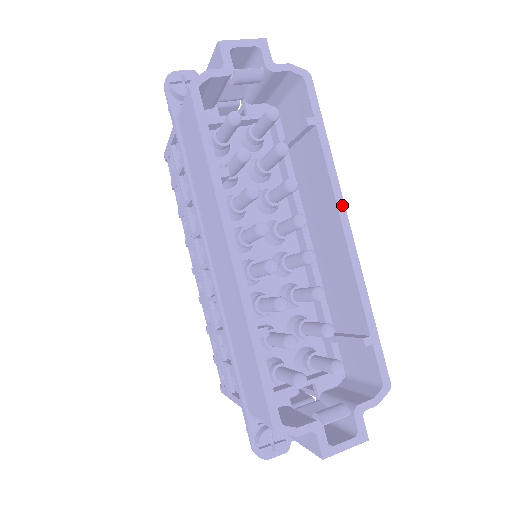
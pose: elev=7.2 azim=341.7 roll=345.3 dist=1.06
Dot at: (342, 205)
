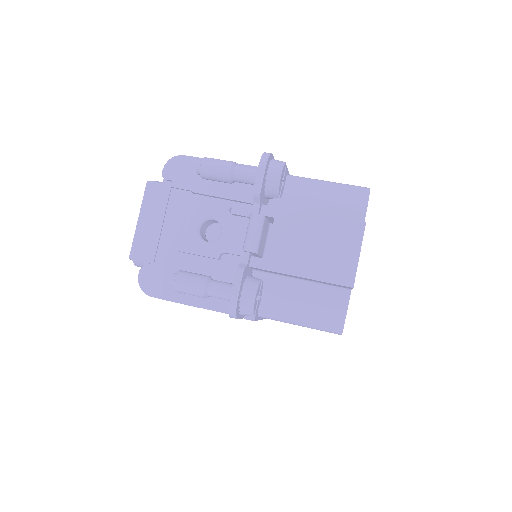
Dot at: occluded
